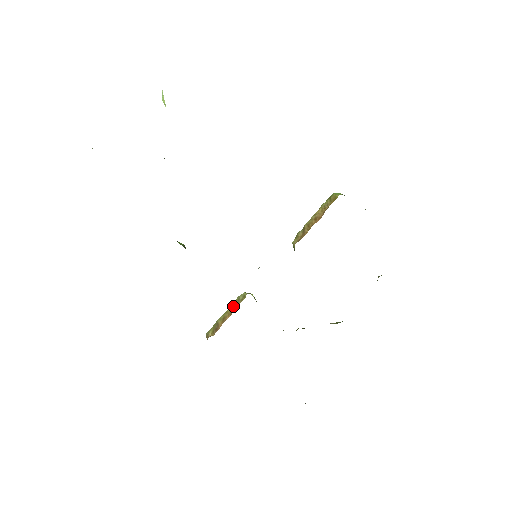
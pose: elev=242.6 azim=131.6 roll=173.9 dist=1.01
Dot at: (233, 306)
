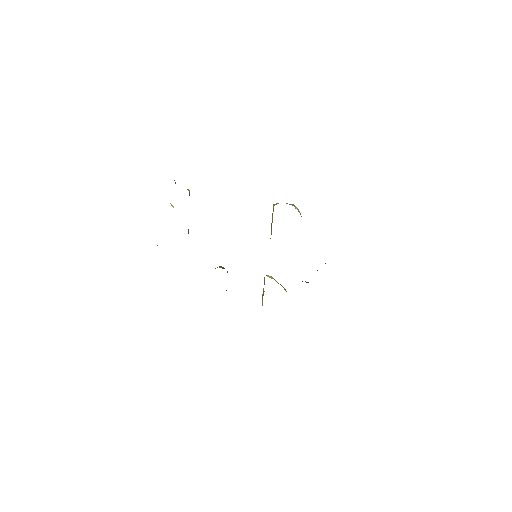
Dot at: occluded
